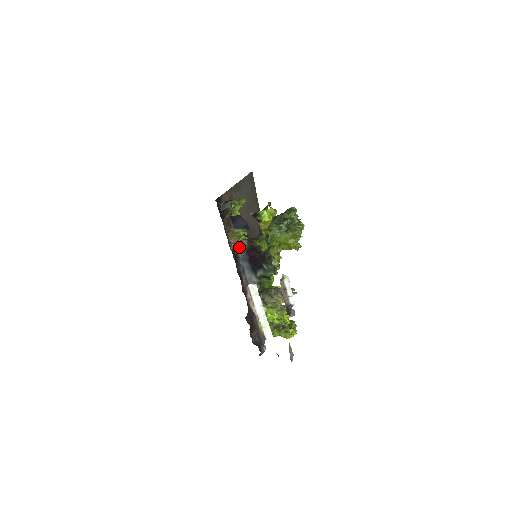
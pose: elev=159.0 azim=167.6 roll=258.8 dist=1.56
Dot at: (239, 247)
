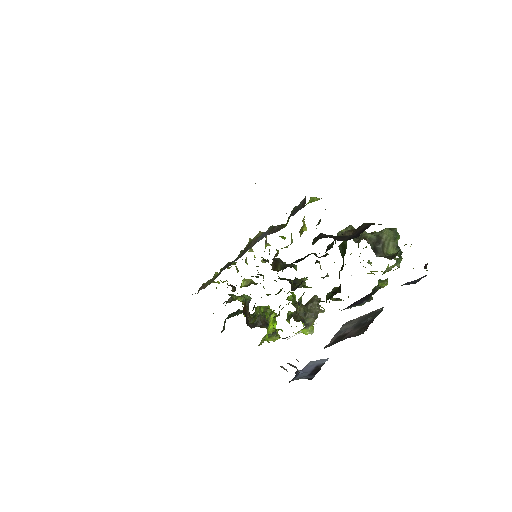
Dot at: occluded
